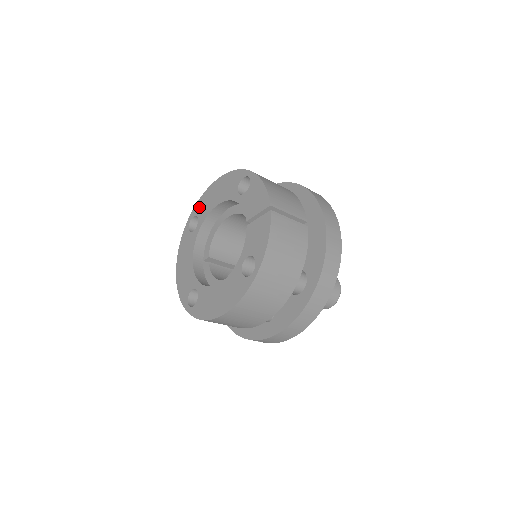
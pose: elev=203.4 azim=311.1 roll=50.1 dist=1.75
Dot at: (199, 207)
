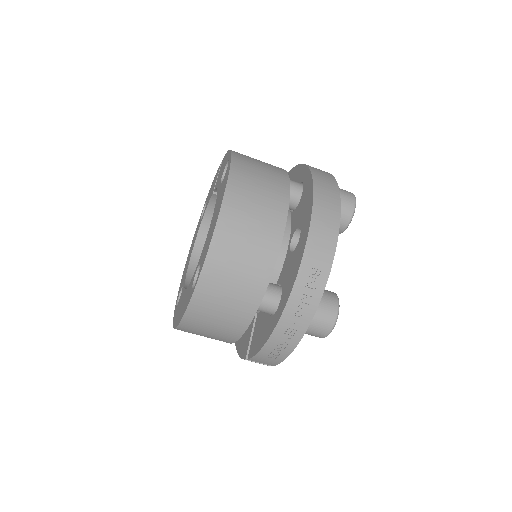
Dot at: (180, 287)
